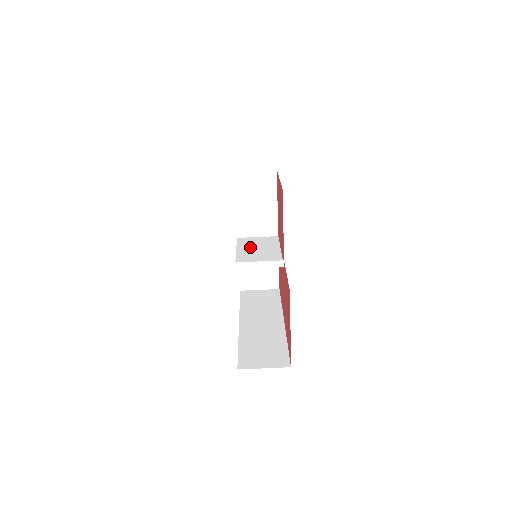
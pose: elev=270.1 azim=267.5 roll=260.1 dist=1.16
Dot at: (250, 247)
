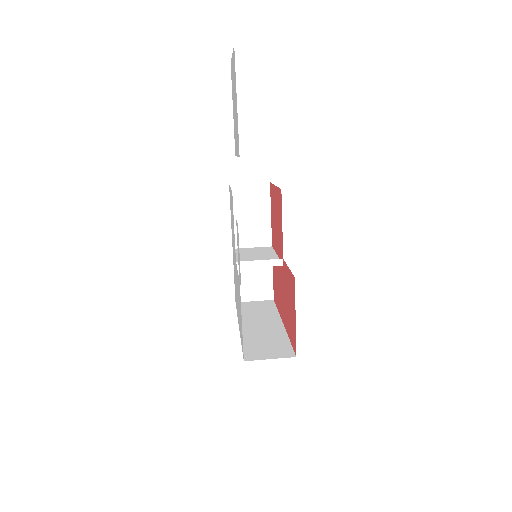
Dot at: (247, 254)
